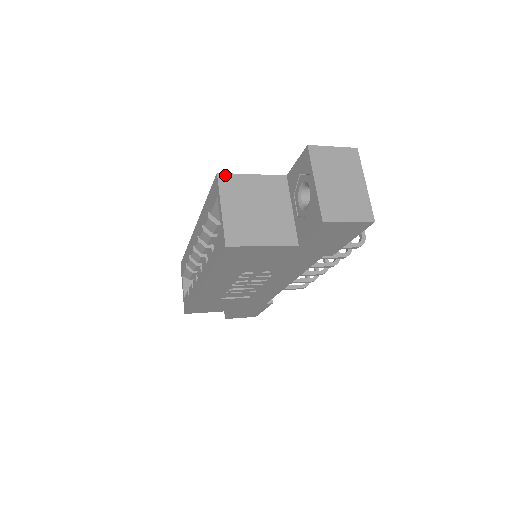
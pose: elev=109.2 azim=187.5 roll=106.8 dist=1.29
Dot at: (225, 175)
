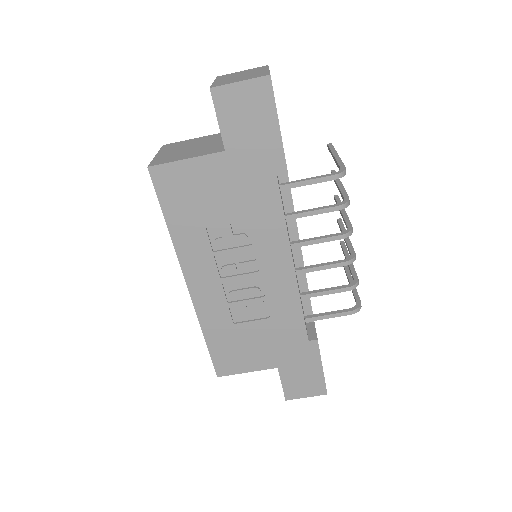
Dot at: (170, 144)
